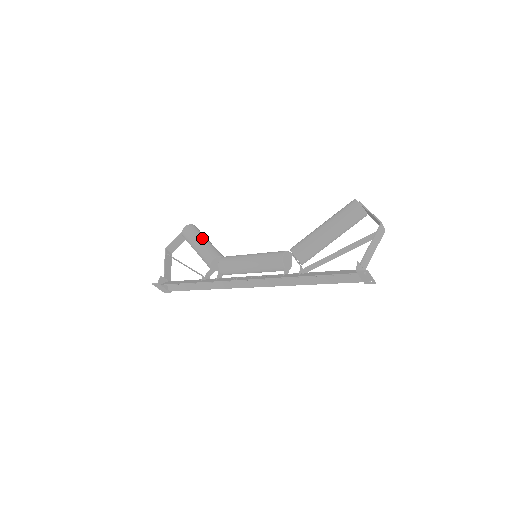
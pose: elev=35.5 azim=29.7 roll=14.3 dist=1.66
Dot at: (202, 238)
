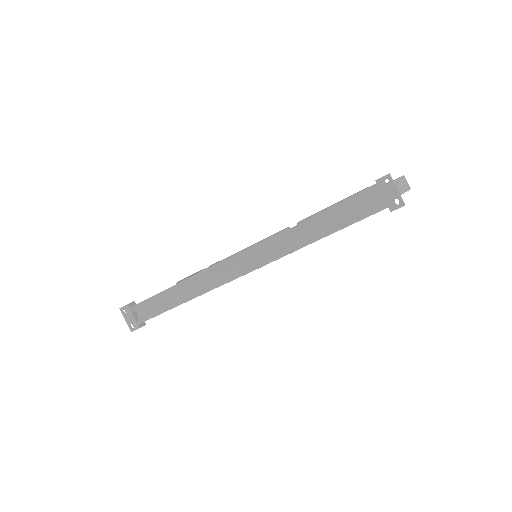
Dot at: occluded
